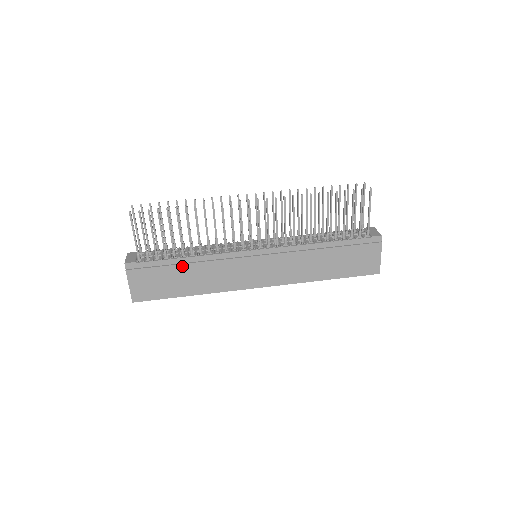
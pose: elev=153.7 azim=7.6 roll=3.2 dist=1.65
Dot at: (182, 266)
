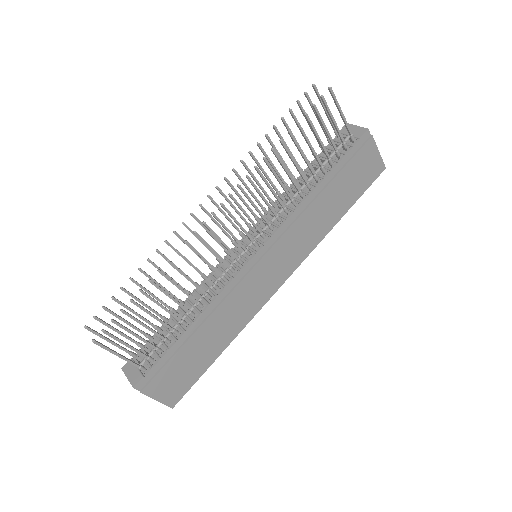
Dot at: (194, 336)
